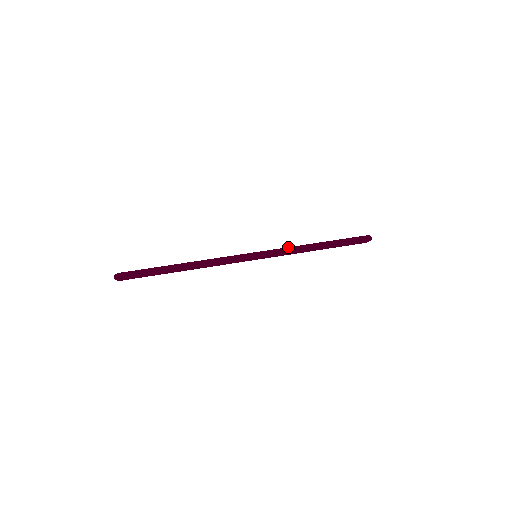
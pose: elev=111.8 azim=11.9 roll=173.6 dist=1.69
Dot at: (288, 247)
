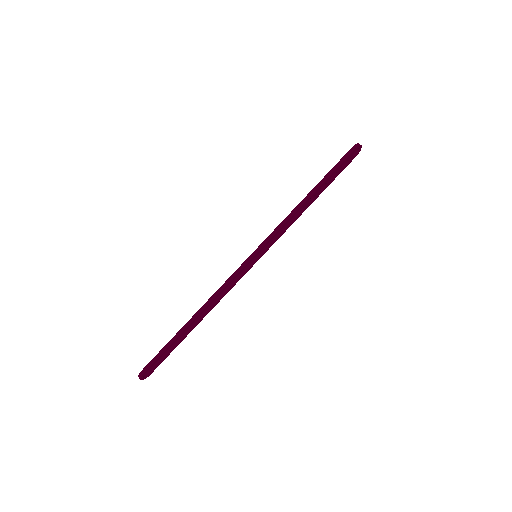
Dot at: (280, 223)
